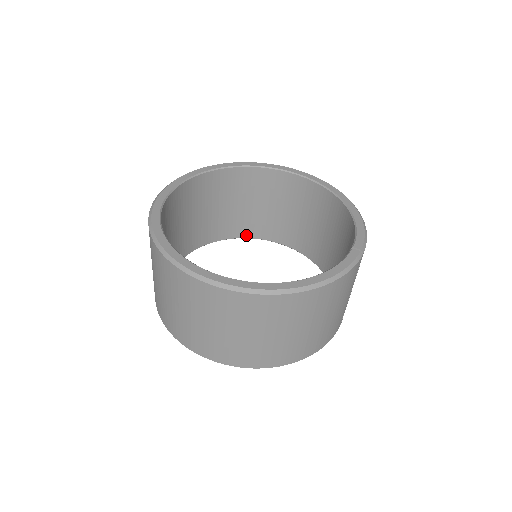
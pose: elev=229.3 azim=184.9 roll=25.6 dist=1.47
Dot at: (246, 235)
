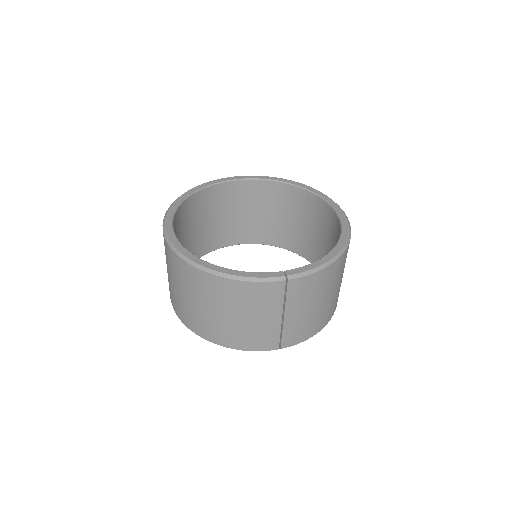
Dot at: (301, 253)
